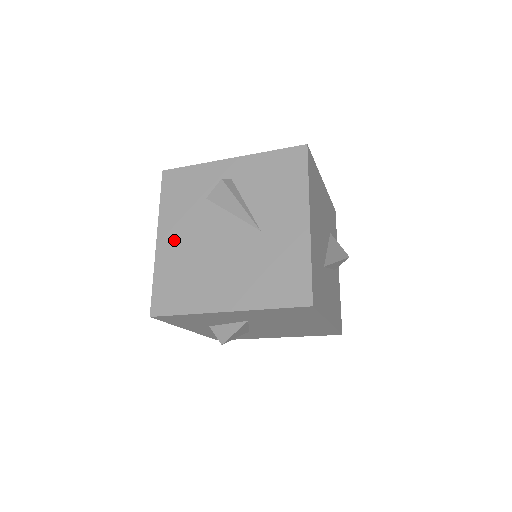
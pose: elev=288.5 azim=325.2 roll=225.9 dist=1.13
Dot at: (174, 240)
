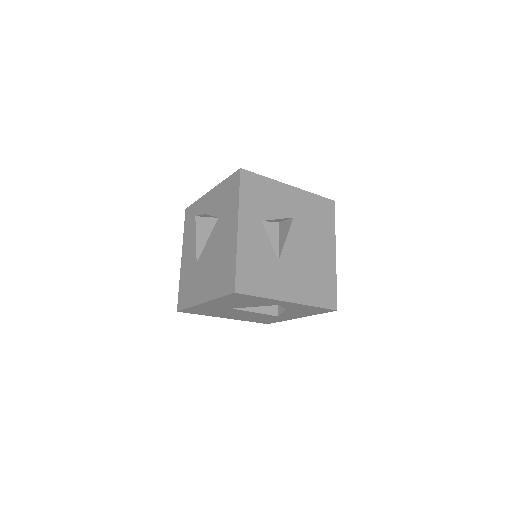
Dot at: occluded
